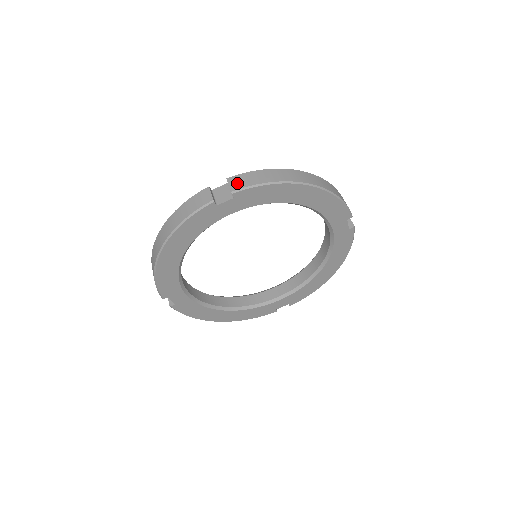
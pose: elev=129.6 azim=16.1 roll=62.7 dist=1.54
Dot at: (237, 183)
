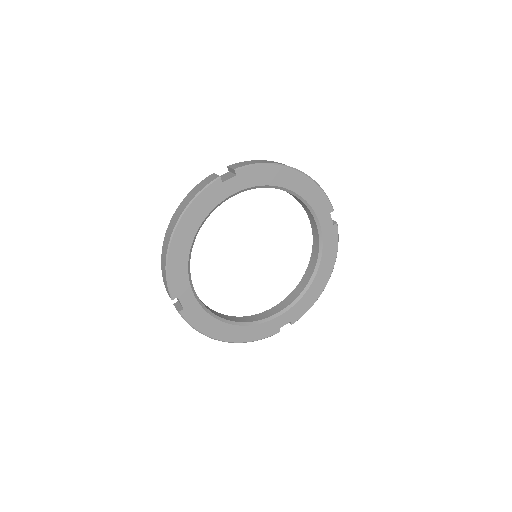
Dot at: (237, 165)
